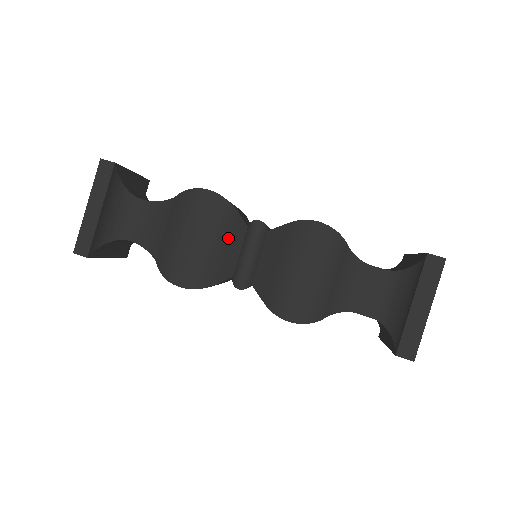
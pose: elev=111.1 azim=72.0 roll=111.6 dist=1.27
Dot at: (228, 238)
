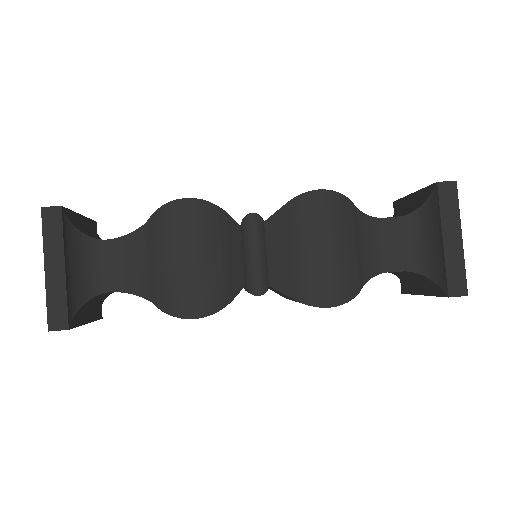
Dot at: (226, 244)
